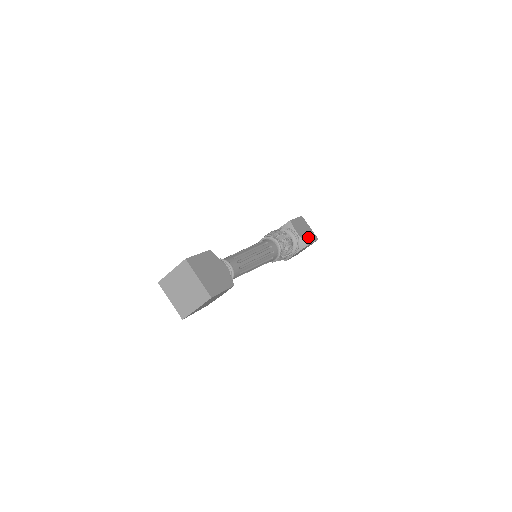
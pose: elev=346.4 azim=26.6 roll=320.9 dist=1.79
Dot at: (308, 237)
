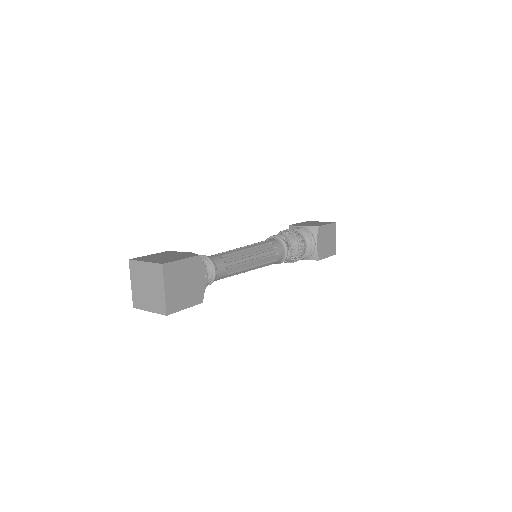
Dot at: (319, 224)
